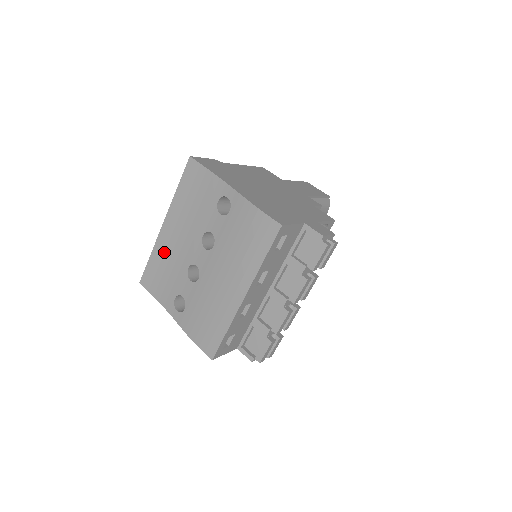
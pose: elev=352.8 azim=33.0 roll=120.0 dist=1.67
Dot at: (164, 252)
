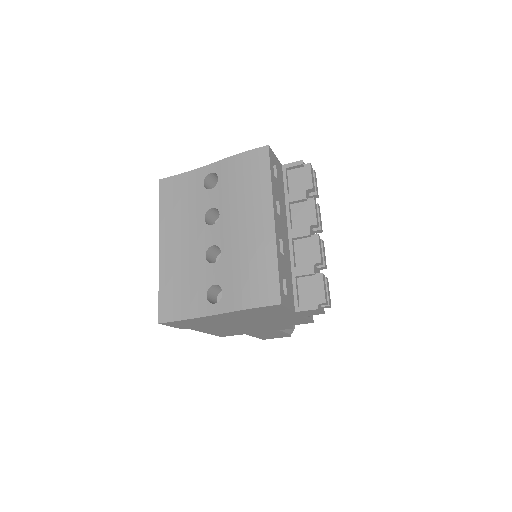
Dot at: (172, 269)
